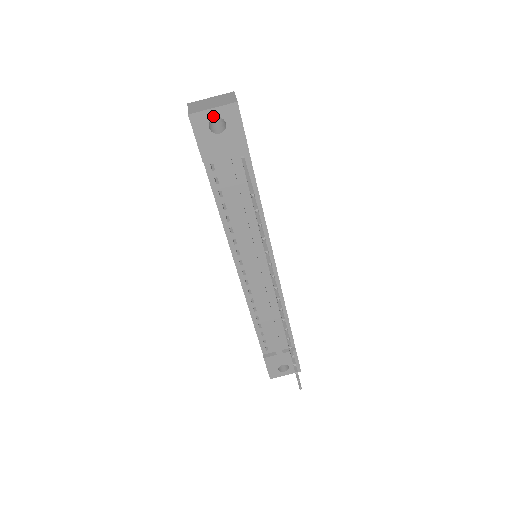
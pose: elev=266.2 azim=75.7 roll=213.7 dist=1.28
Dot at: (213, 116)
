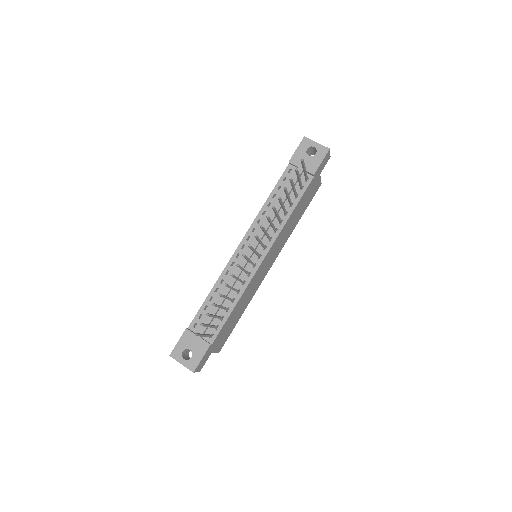
Dot at: (314, 146)
